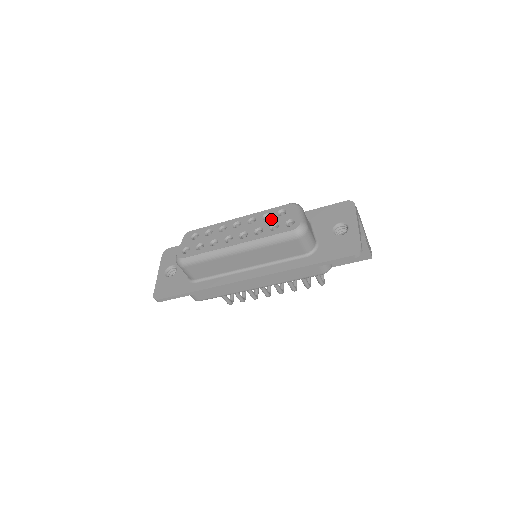
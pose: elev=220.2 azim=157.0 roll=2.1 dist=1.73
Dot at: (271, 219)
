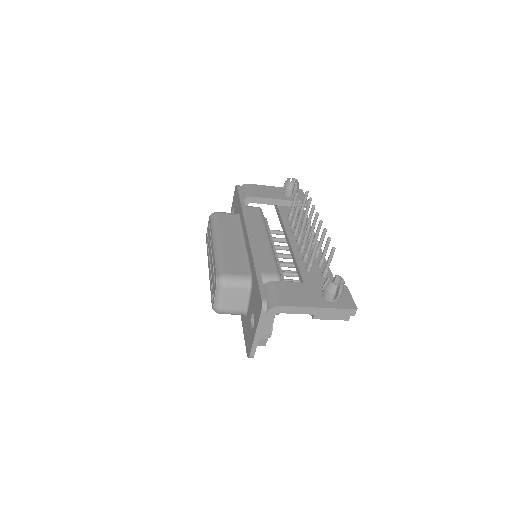
Dot at: (213, 276)
